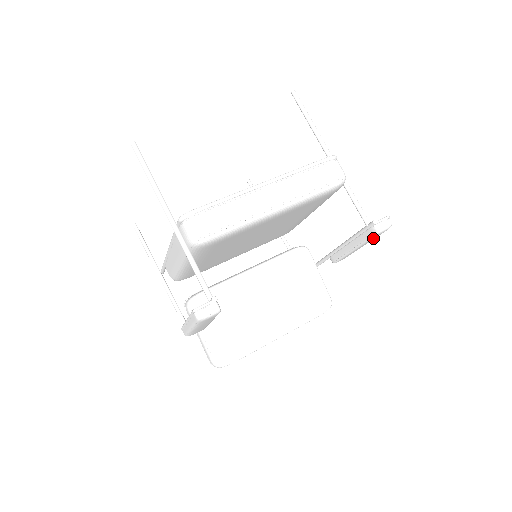
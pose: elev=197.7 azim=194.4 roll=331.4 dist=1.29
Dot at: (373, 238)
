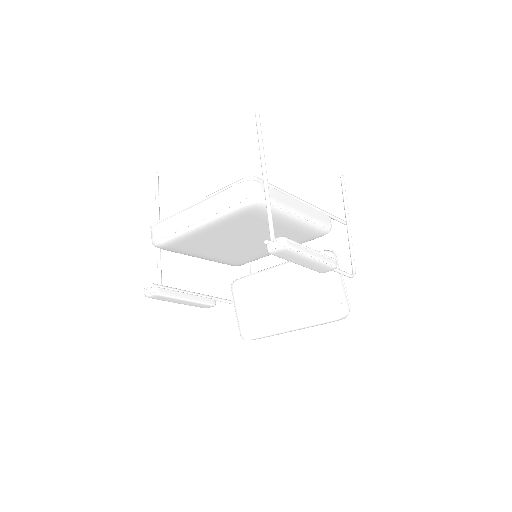
Dot at: (281, 256)
